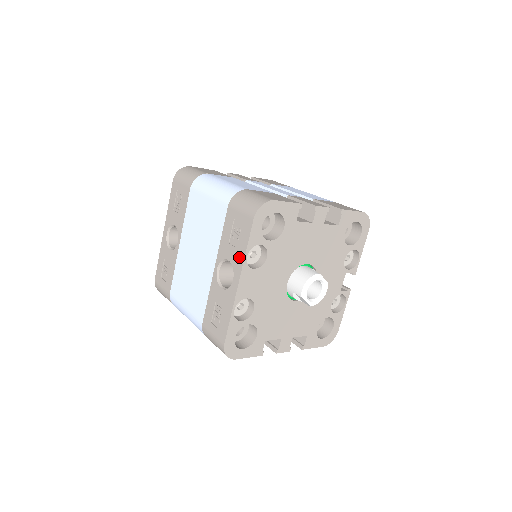
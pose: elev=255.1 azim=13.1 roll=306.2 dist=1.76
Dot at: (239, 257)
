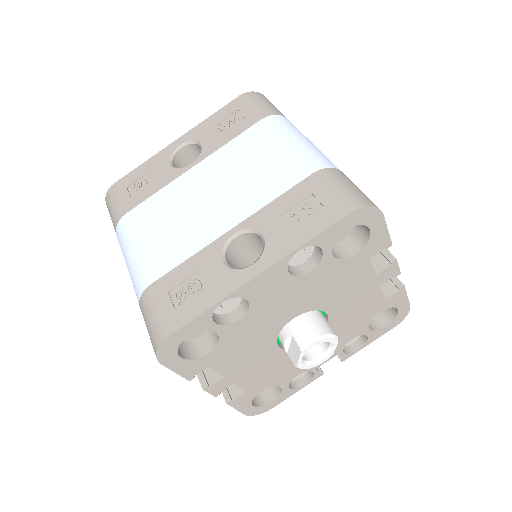
Dot at: (287, 243)
